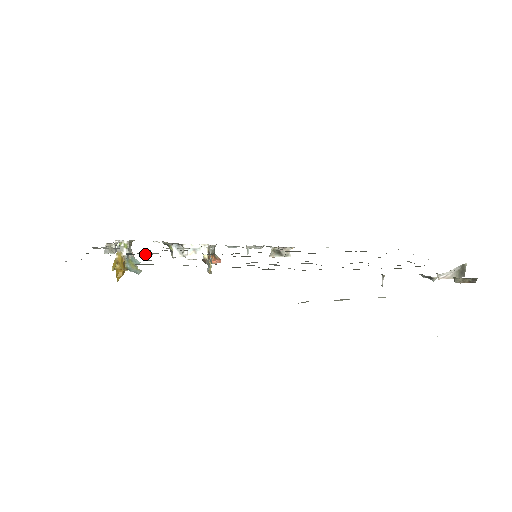
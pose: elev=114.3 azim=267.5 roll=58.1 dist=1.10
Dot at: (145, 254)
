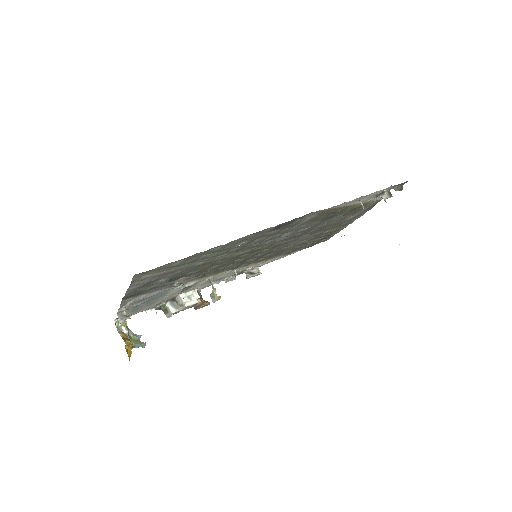
Dot at: (179, 281)
